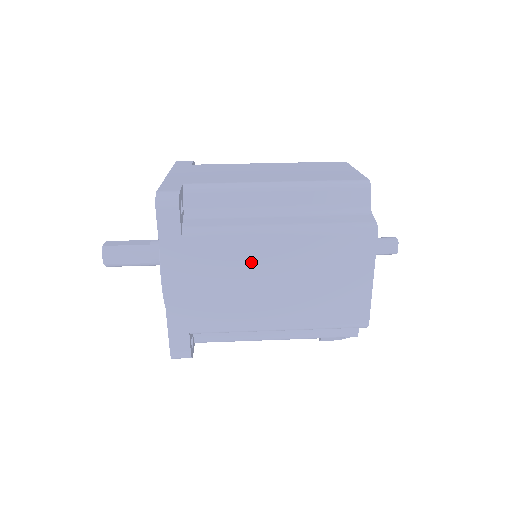
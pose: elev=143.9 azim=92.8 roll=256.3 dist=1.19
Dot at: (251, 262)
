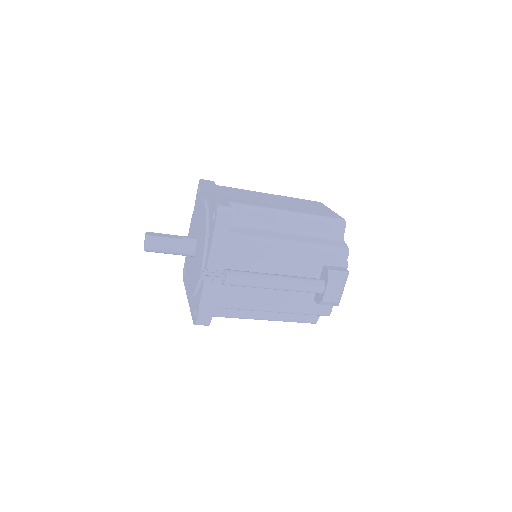
Dot at: (258, 195)
